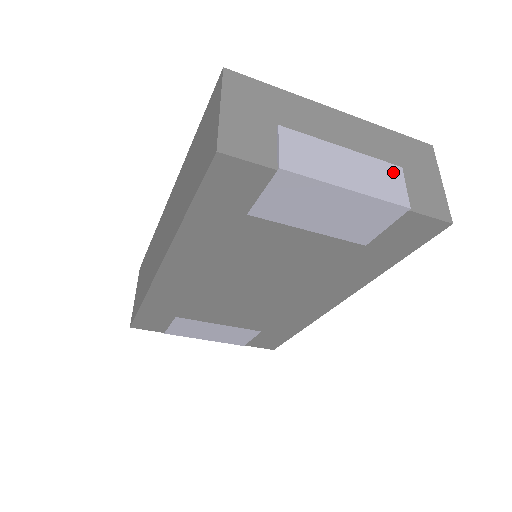
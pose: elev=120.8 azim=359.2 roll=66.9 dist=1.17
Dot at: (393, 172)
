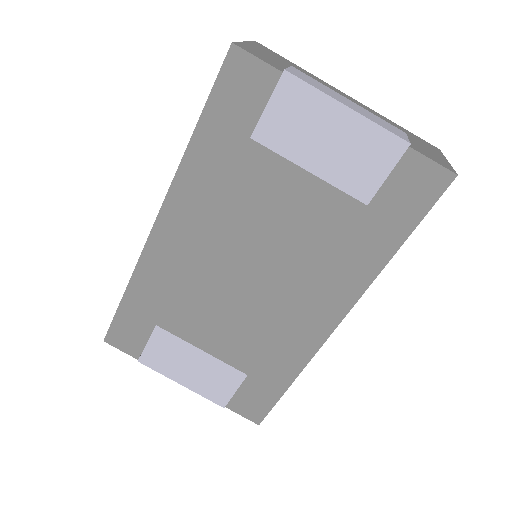
Dot at: (396, 128)
